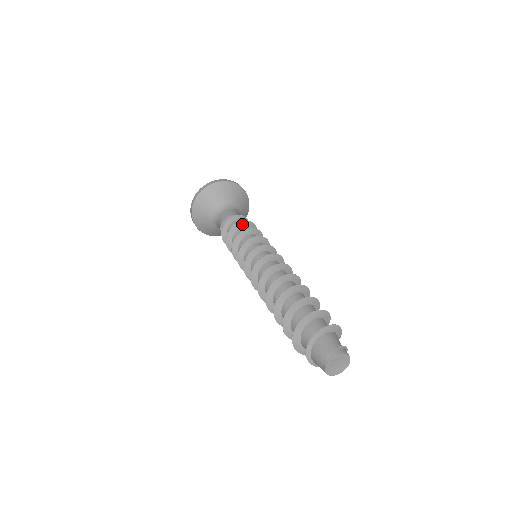
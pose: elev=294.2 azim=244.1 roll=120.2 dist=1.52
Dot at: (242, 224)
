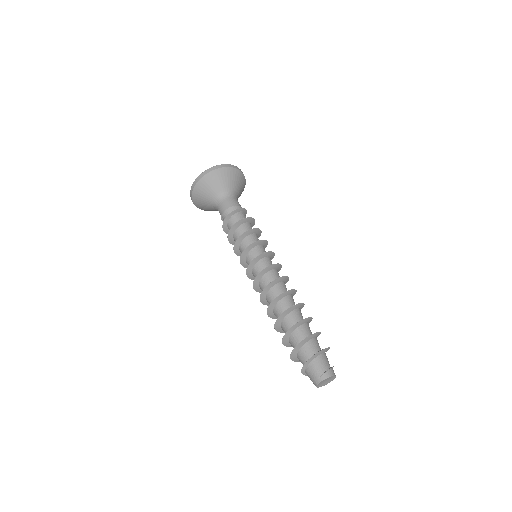
Dot at: (241, 222)
